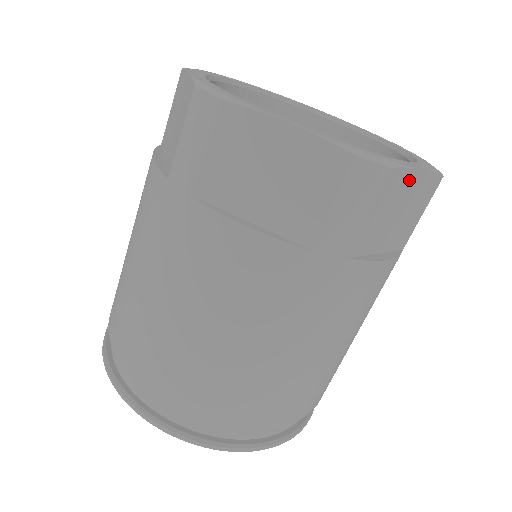
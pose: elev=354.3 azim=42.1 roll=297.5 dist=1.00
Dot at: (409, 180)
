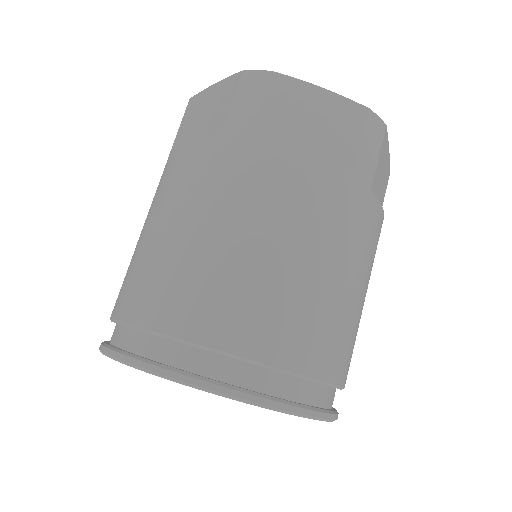
Dot at: (386, 151)
